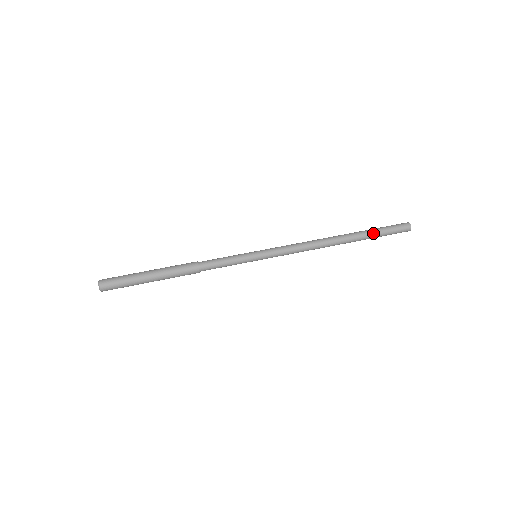
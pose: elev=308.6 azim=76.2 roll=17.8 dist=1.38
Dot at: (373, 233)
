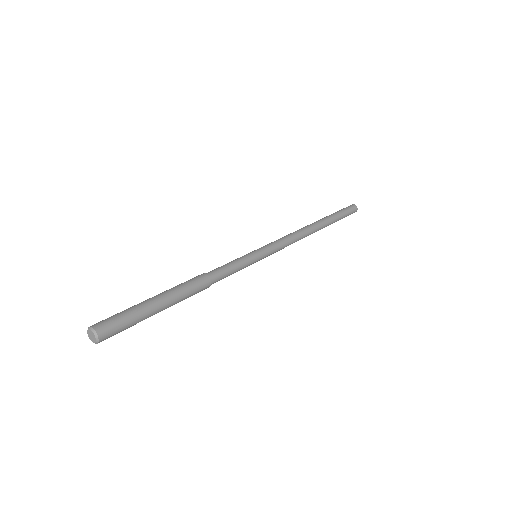
Dot at: (337, 218)
